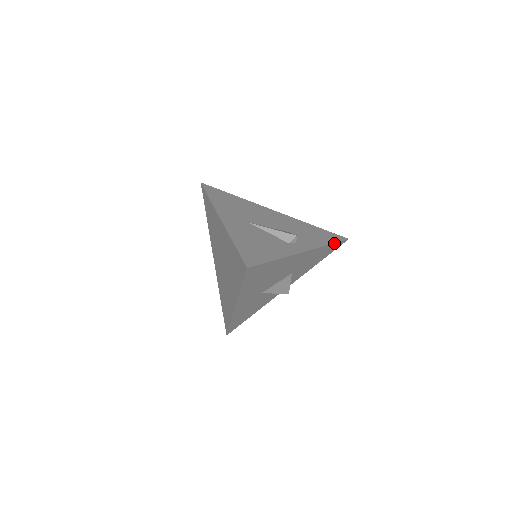
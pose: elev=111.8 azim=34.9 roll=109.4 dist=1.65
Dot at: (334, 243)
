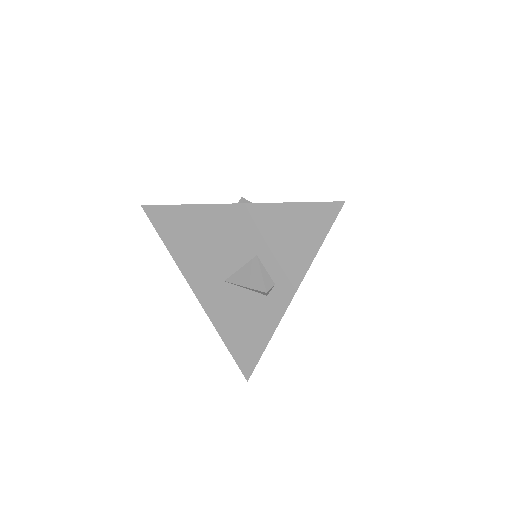
Dot at: (302, 203)
